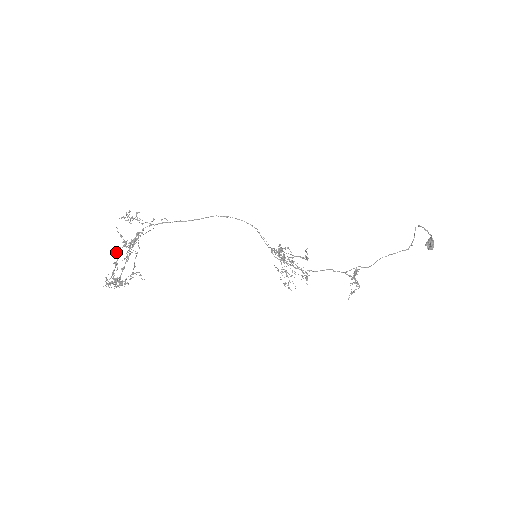
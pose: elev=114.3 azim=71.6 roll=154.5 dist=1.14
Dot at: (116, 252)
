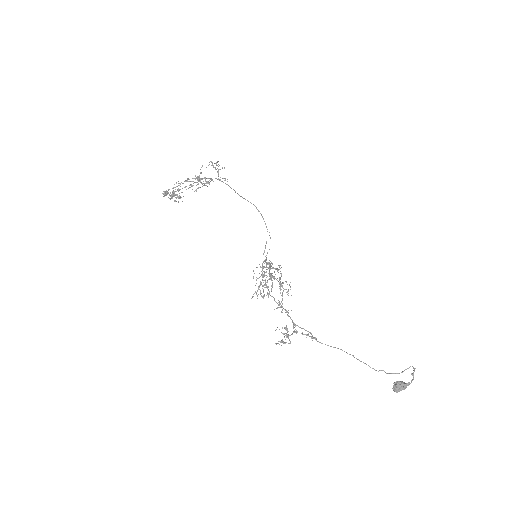
Dot at: (187, 178)
